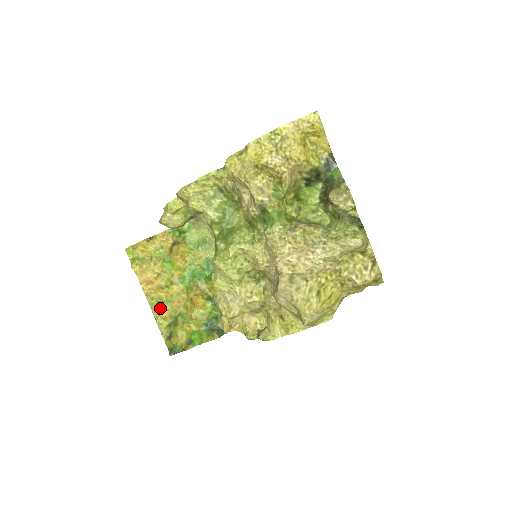
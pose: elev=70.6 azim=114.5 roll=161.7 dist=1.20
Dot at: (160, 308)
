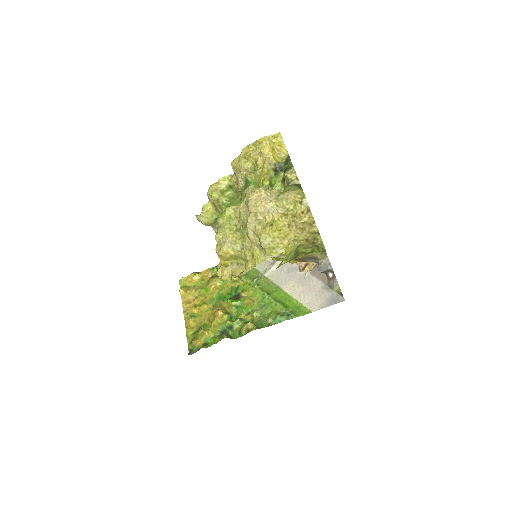
Dot at: (191, 320)
